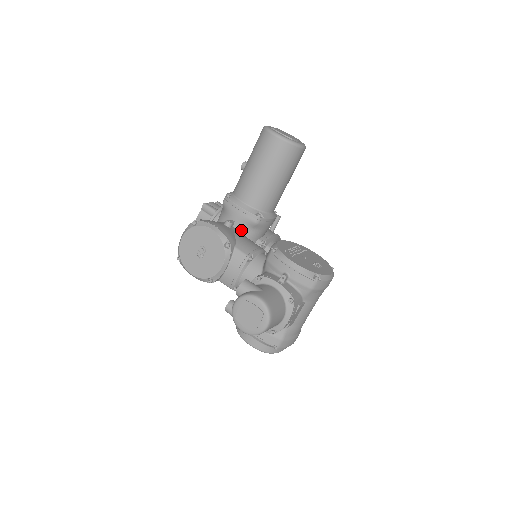
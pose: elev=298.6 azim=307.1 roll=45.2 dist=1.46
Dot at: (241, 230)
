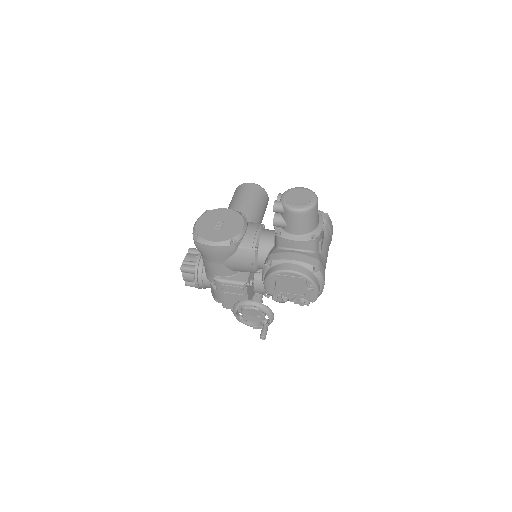
Dot at: occluded
